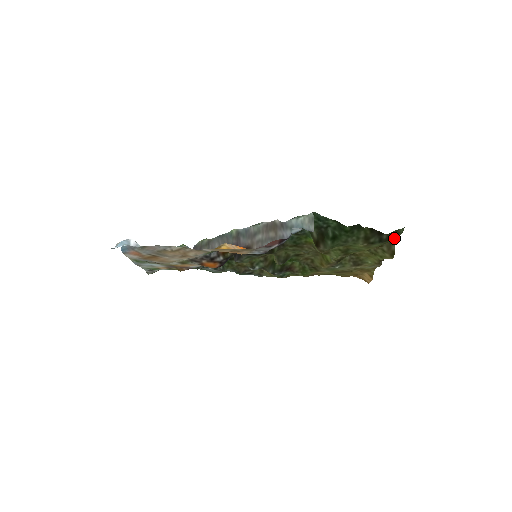
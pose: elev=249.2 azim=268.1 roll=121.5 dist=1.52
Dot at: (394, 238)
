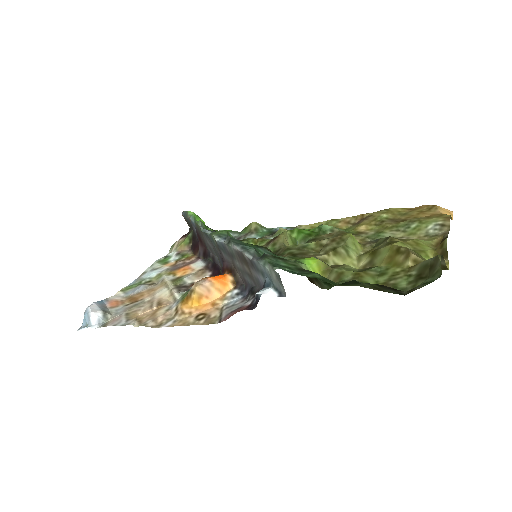
Dot at: (428, 279)
